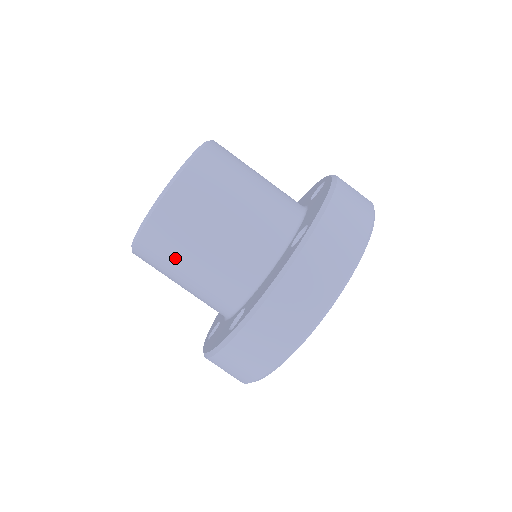
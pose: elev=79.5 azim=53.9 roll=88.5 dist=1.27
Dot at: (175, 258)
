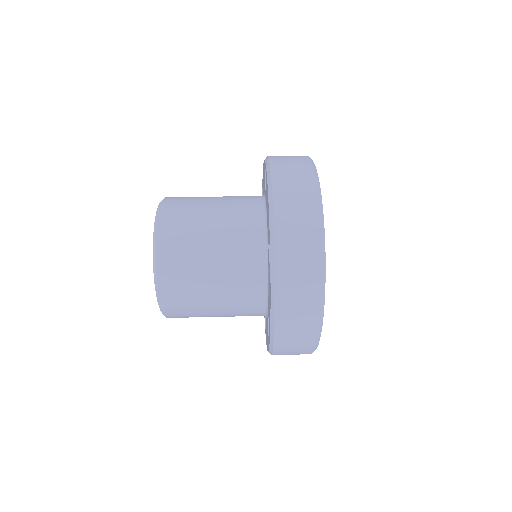
Dot at: (193, 257)
